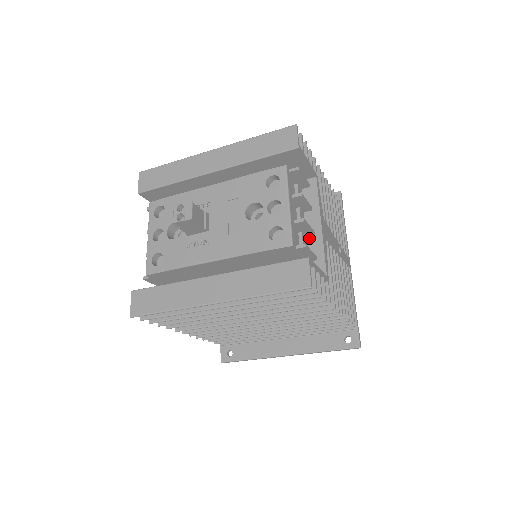
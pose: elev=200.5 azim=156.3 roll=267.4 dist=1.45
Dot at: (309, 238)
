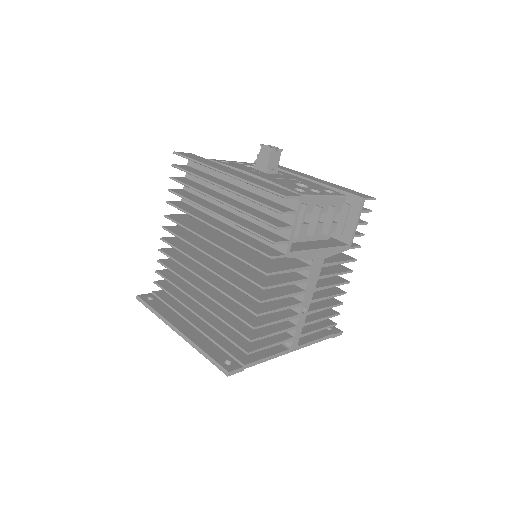
Dot at: (306, 244)
